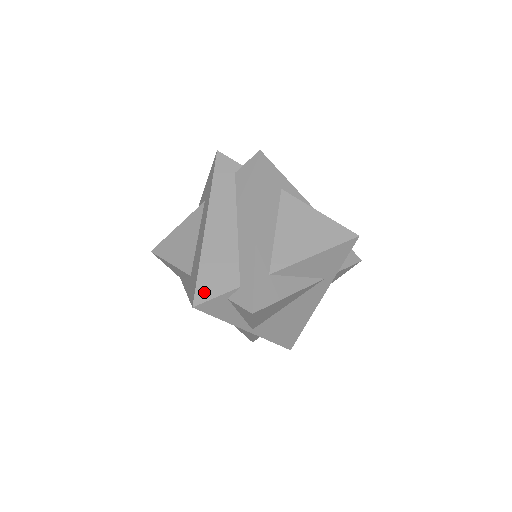
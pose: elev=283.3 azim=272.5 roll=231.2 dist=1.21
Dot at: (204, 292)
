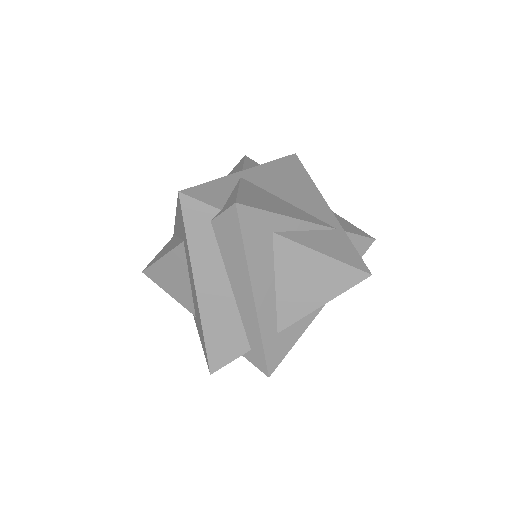
Dot at: (217, 360)
